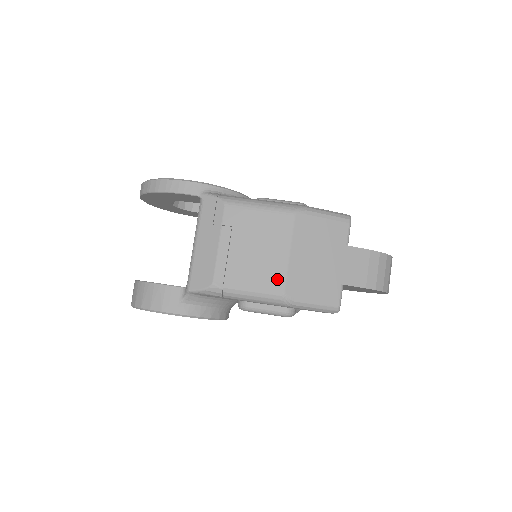
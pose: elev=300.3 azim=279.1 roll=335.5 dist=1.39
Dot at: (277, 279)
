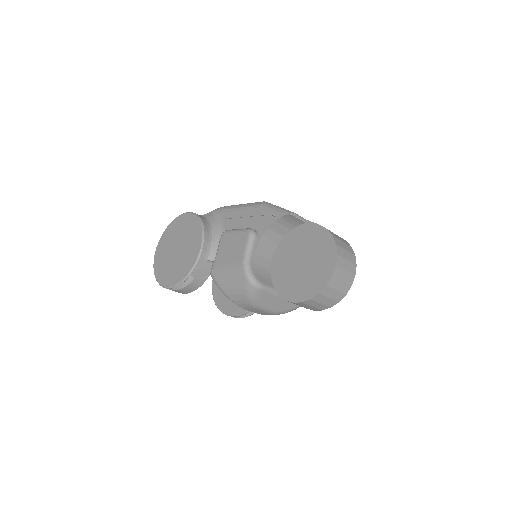
Dot at: occluded
